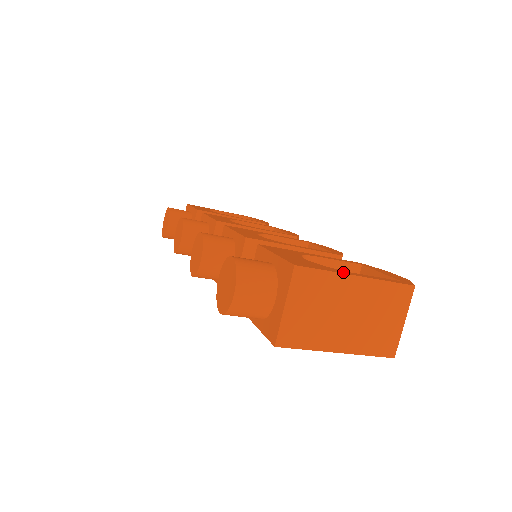
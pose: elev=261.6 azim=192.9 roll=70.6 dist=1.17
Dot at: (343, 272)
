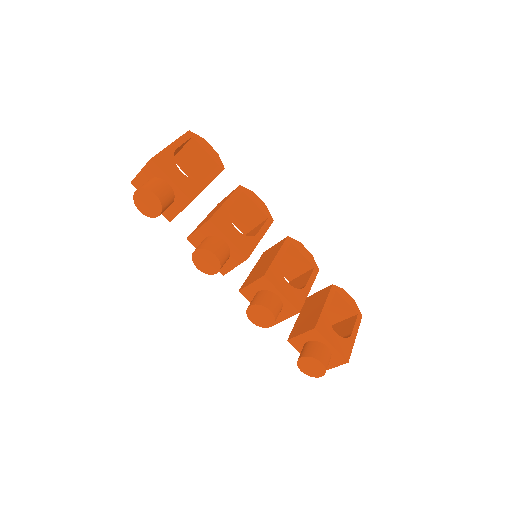
Dot at: (353, 341)
